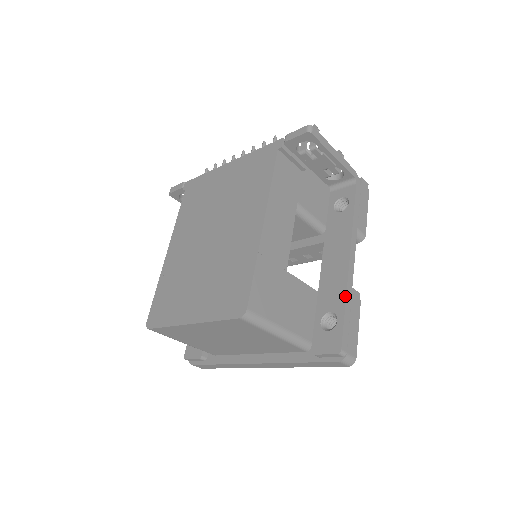
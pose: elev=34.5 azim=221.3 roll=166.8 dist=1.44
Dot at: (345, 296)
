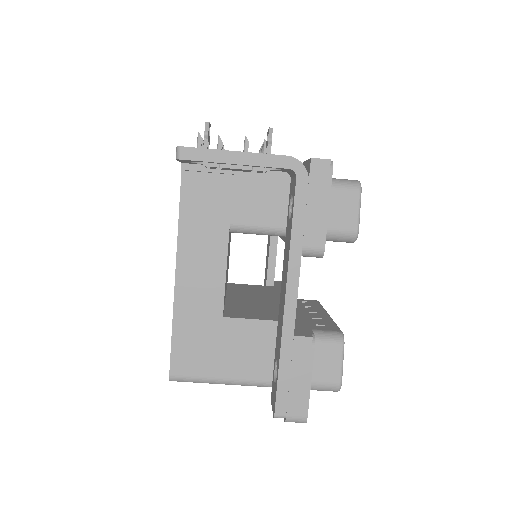
Dot at: (279, 350)
